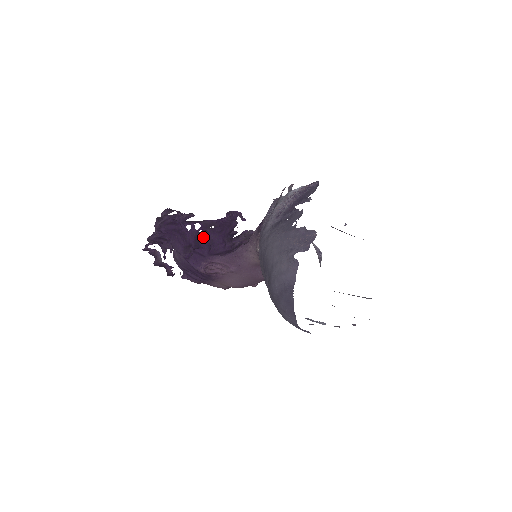
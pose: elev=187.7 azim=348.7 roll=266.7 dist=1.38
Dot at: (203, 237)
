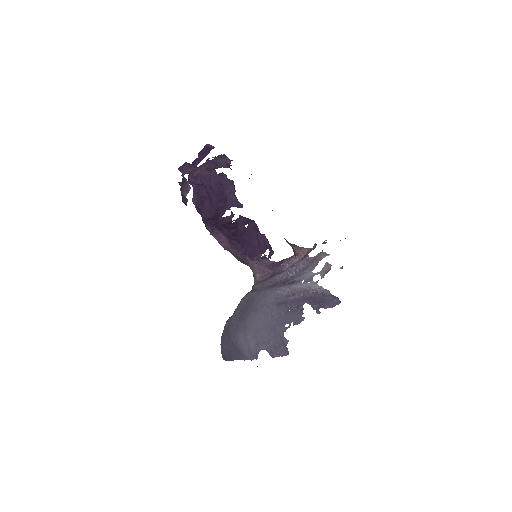
Dot at: (232, 224)
